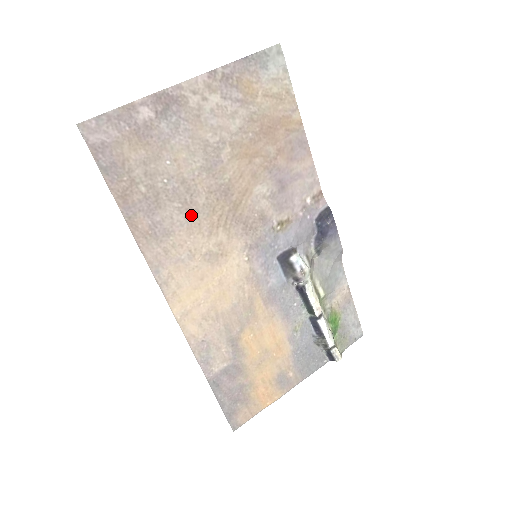
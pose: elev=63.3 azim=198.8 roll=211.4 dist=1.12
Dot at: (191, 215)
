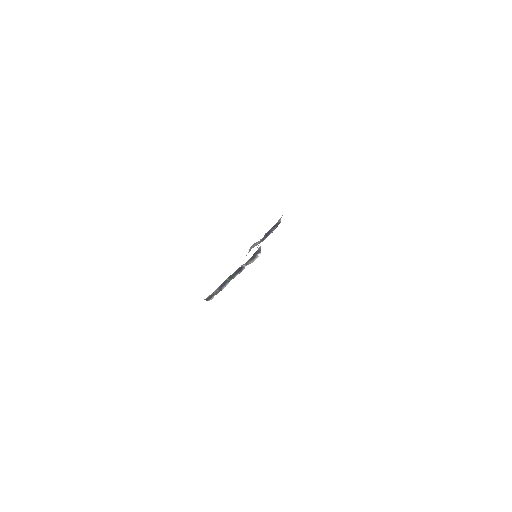
Dot at: occluded
